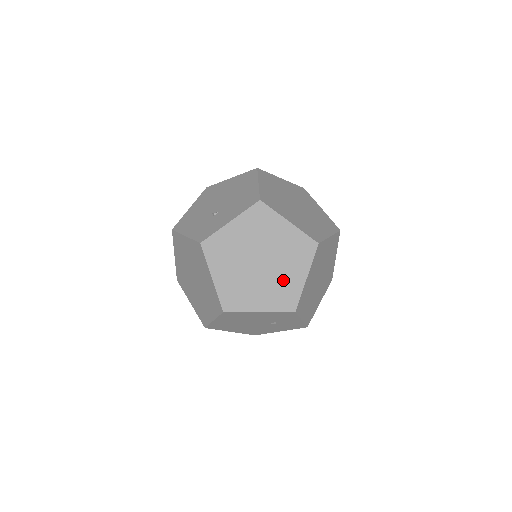
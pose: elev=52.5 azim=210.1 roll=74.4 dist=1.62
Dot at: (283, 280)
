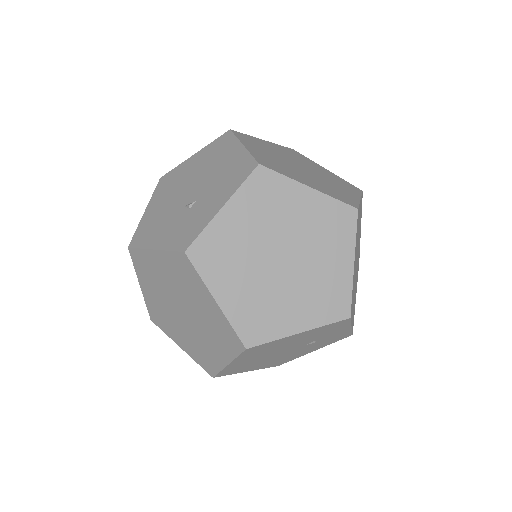
Dot at: (322, 276)
